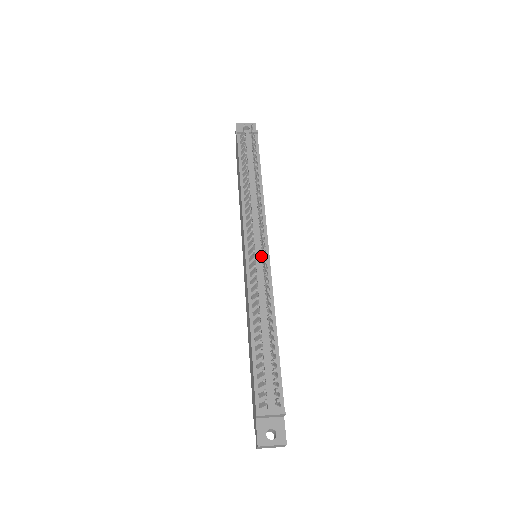
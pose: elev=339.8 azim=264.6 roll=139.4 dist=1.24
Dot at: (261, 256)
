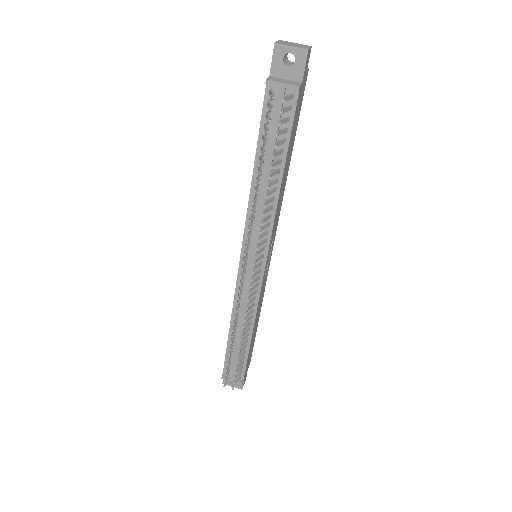
Dot at: occluded
